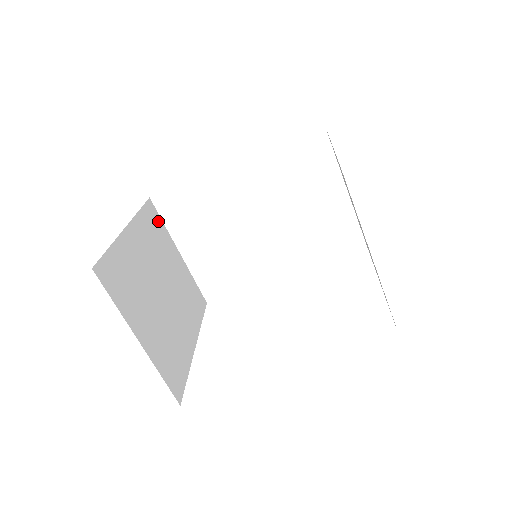
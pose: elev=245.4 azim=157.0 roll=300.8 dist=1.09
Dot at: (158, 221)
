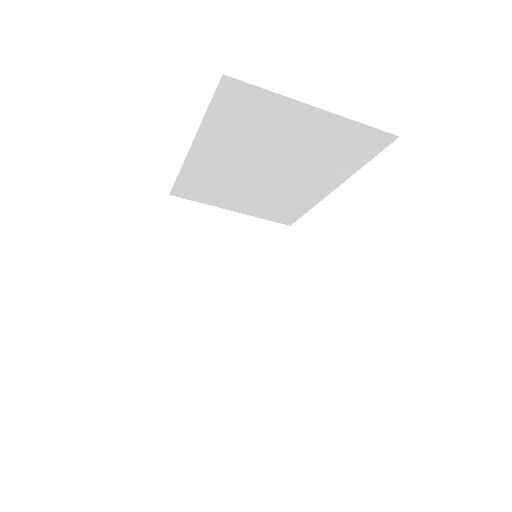
Dot at: (190, 209)
